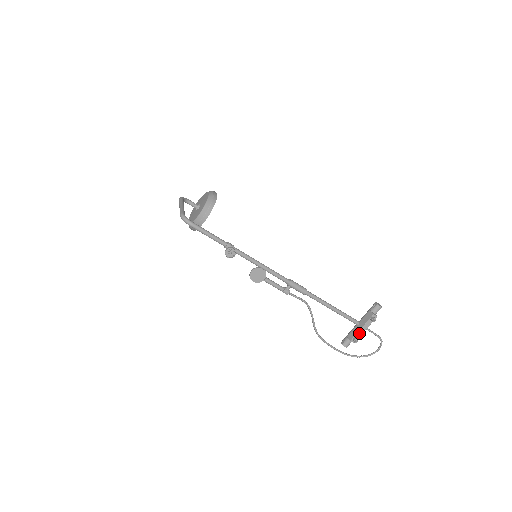
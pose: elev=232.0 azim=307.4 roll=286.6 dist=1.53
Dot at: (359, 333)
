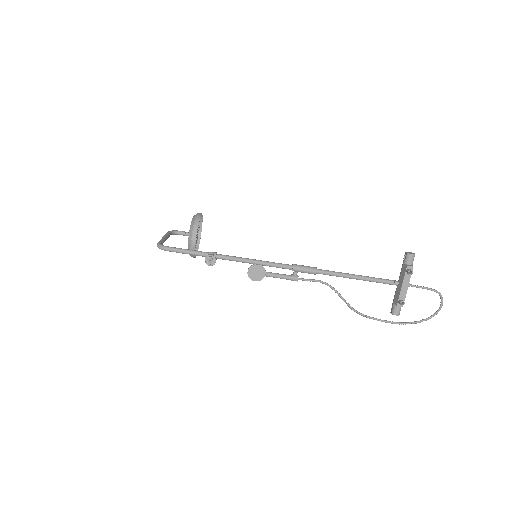
Dot at: (402, 293)
